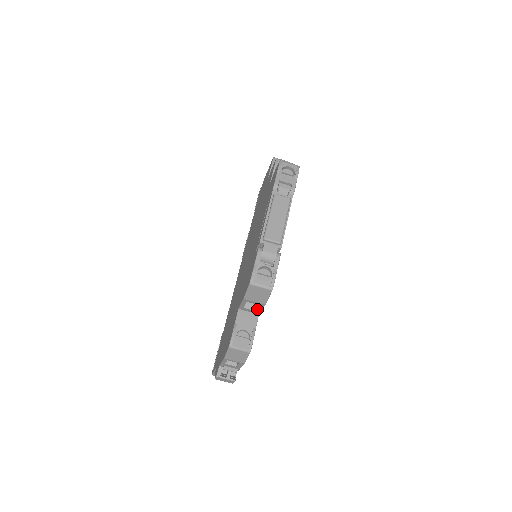
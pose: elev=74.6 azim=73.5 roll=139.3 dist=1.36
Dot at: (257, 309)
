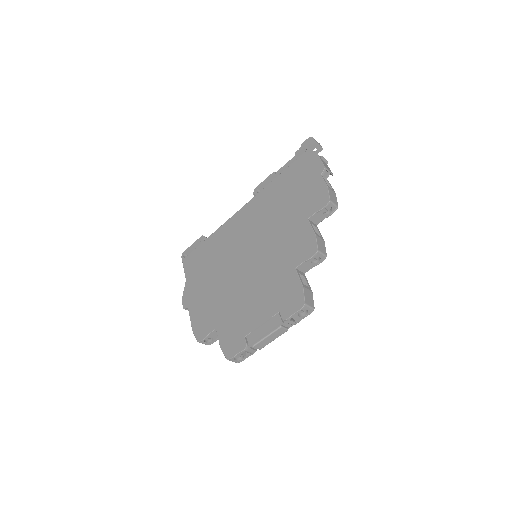
Dot at: occluded
